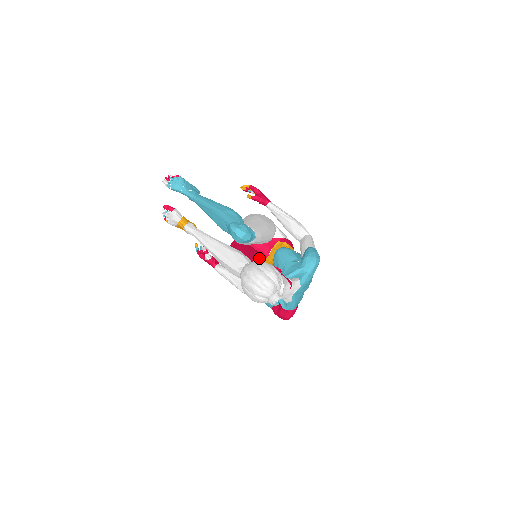
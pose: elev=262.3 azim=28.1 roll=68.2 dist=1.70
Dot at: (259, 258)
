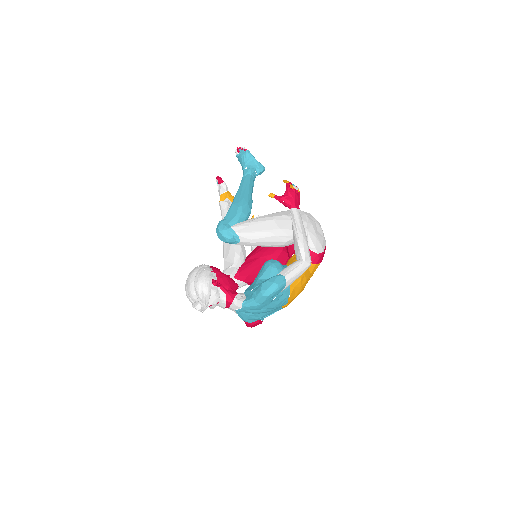
Dot at: (269, 258)
